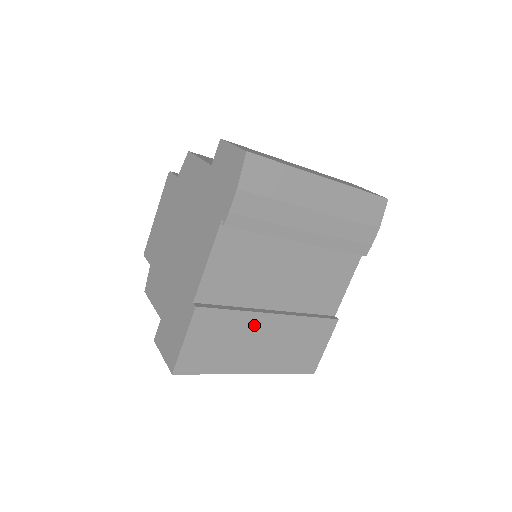
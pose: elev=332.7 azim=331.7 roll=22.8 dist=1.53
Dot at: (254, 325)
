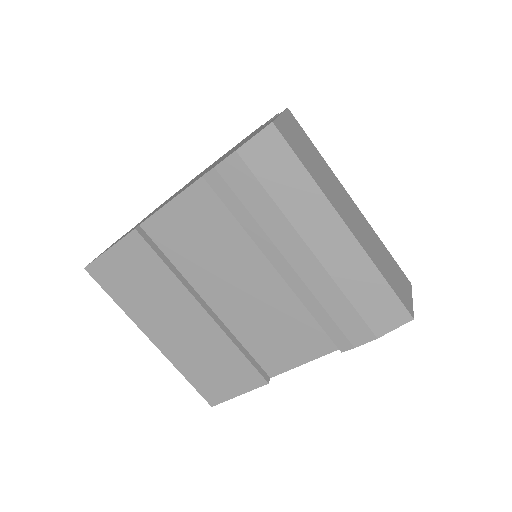
Dot at: (179, 300)
